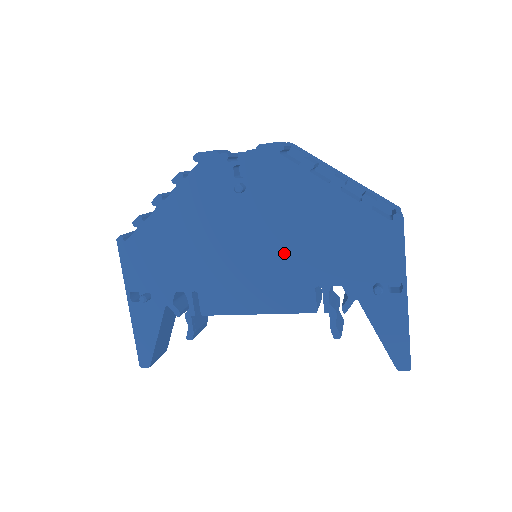
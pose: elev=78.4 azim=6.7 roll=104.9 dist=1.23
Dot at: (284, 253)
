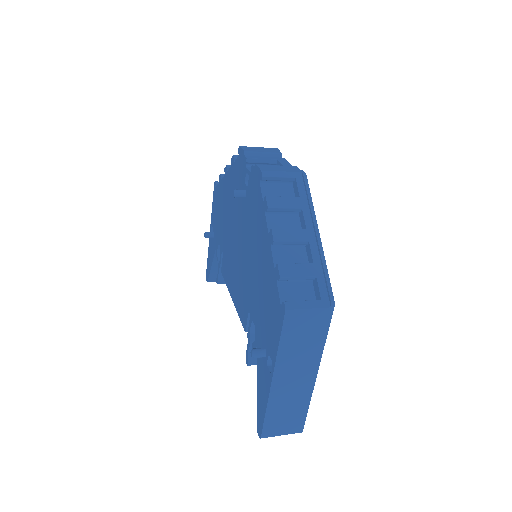
Dot at: (246, 268)
